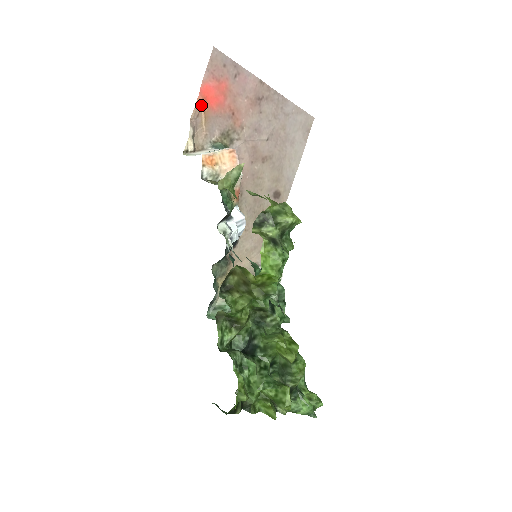
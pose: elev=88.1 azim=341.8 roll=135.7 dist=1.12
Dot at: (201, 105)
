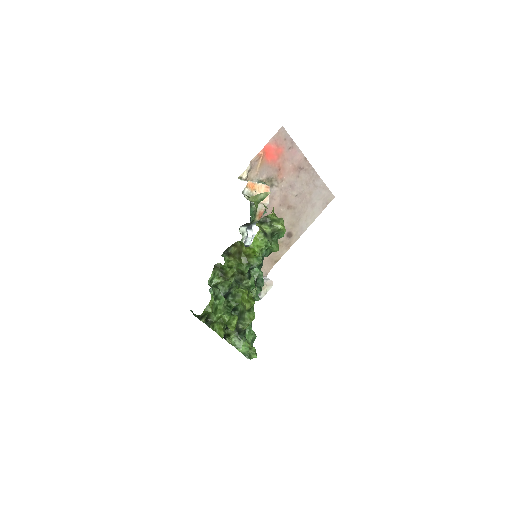
Dot at: (261, 155)
